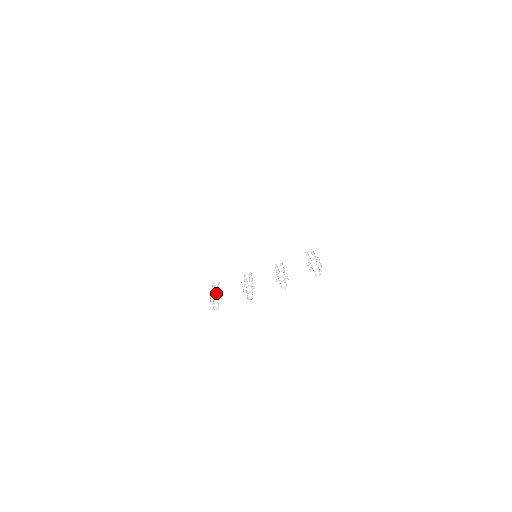
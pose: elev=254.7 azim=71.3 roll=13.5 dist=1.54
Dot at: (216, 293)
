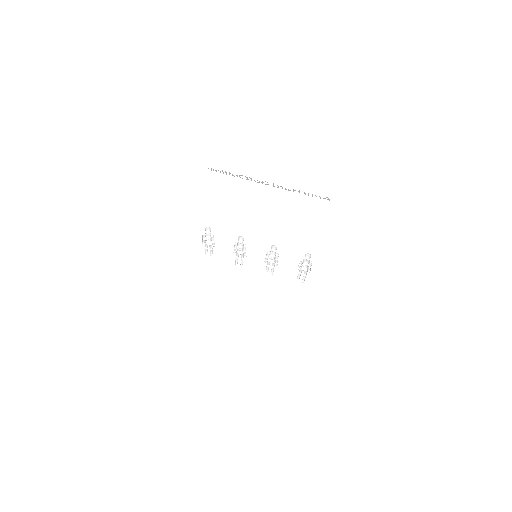
Dot at: (209, 243)
